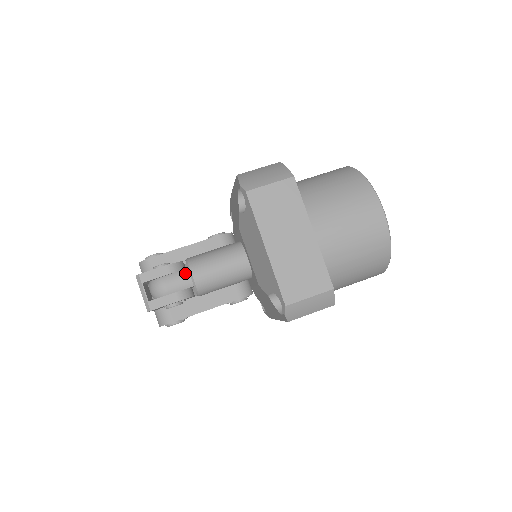
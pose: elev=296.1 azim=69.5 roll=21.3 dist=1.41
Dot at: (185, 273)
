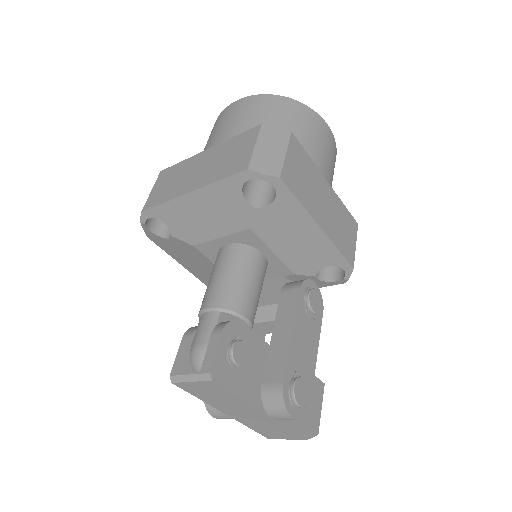
Dot at: (202, 318)
